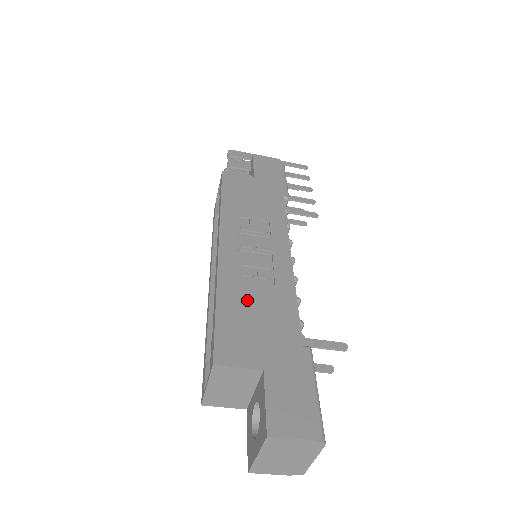
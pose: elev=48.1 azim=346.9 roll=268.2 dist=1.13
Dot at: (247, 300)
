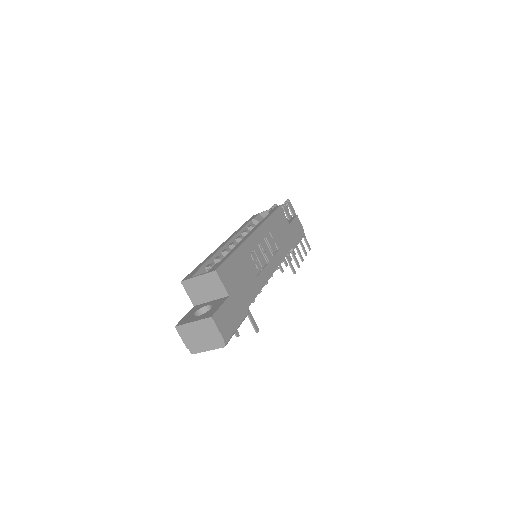
Dot at: (245, 266)
